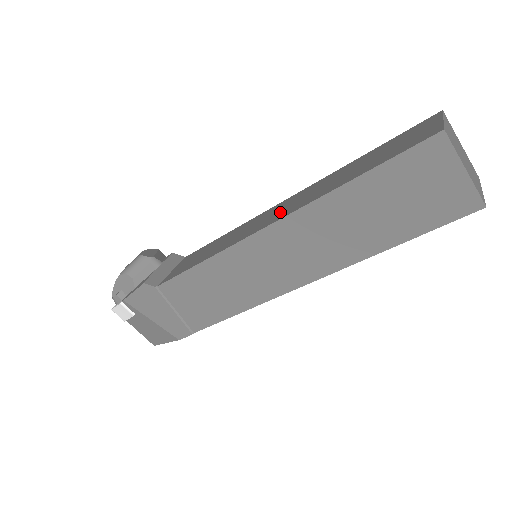
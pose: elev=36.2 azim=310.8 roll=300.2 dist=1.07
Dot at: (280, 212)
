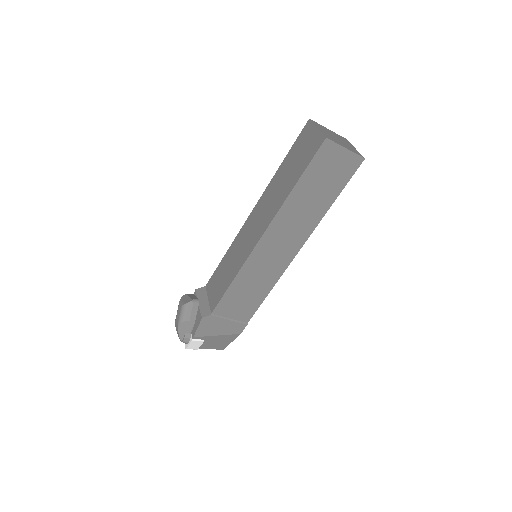
Dot at: (259, 225)
